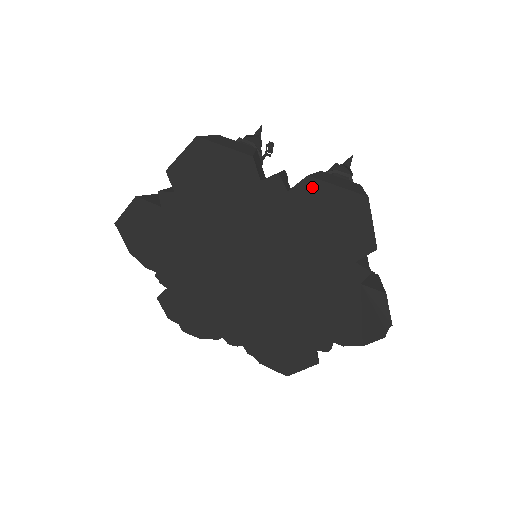
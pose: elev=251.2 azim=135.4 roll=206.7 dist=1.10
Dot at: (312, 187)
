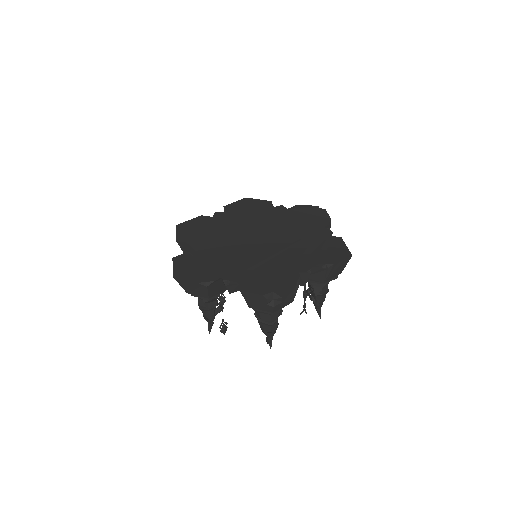
Dot at: (229, 207)
